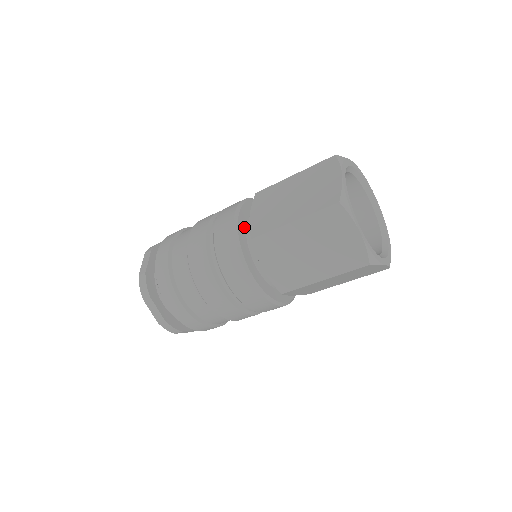
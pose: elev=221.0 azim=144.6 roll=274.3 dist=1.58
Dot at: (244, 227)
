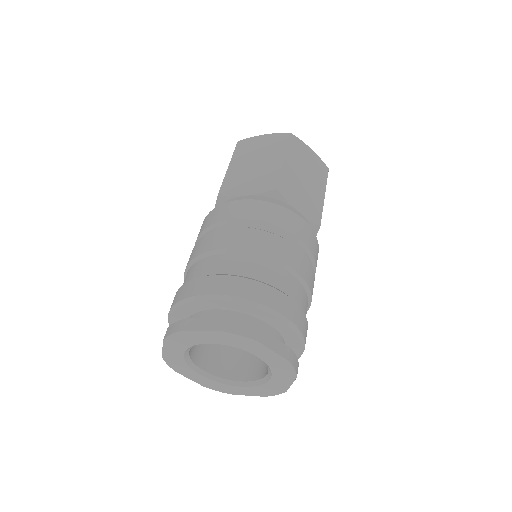
Dot at: occluded
